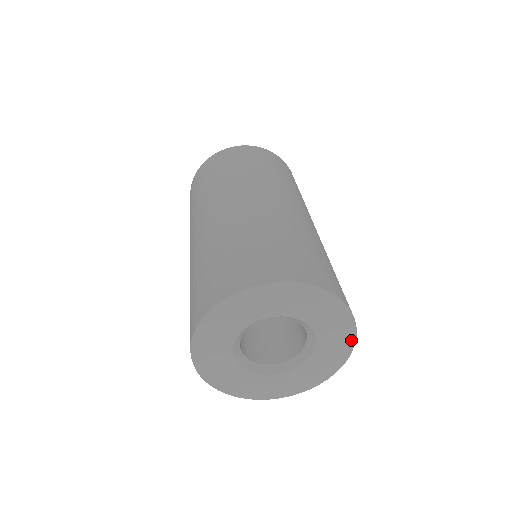
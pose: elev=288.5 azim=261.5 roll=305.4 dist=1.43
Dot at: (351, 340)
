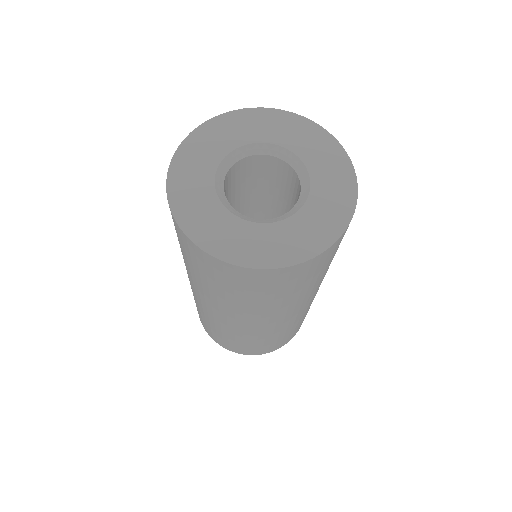
Dot at: (342, 155)
